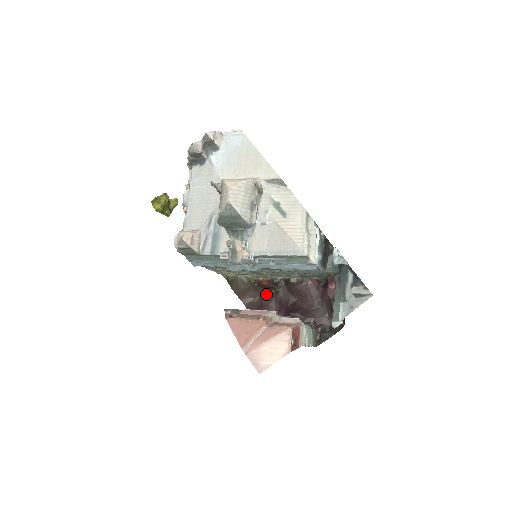
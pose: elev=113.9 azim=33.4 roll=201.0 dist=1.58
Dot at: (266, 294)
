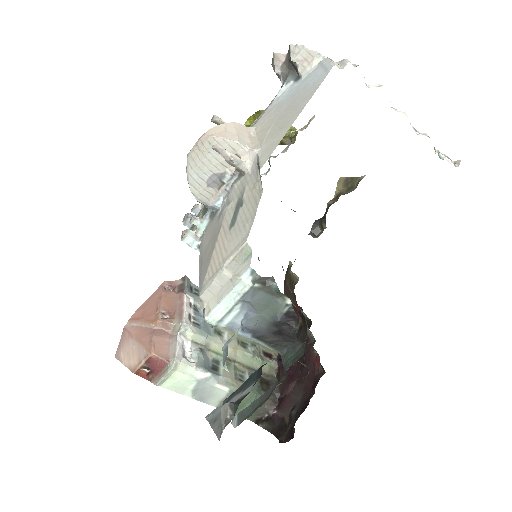
Dot at: occluded
